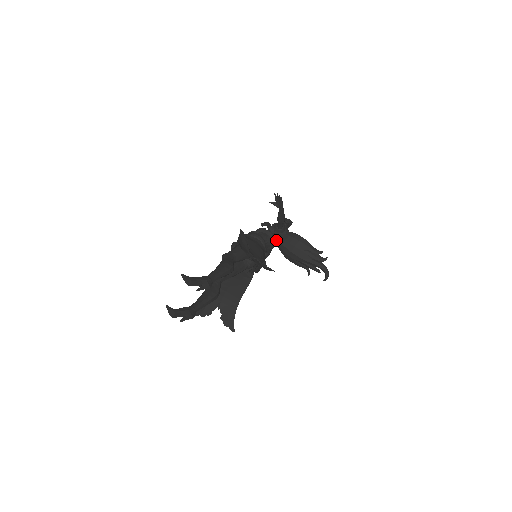
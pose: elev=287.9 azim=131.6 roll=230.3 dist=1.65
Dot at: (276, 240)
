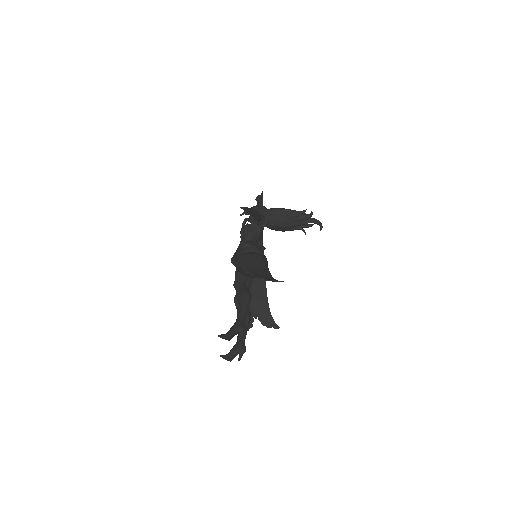
Dot at: (262, 228)
